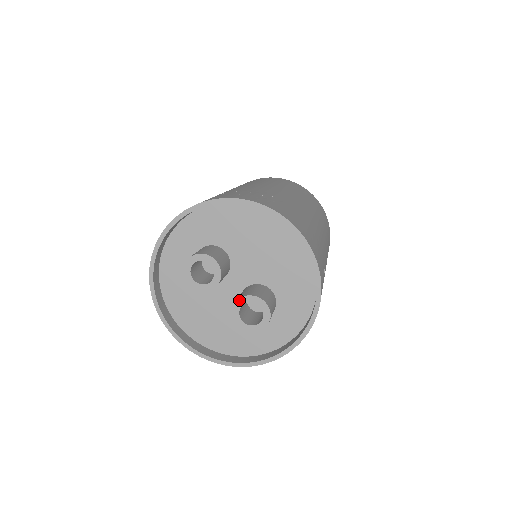
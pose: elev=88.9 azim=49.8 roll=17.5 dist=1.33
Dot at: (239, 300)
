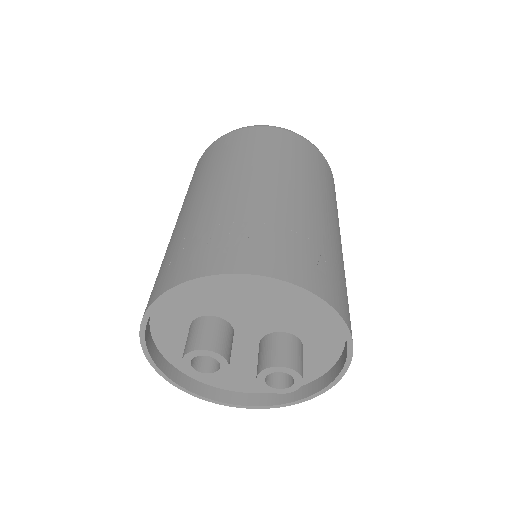
Dot at: (259, 374)
